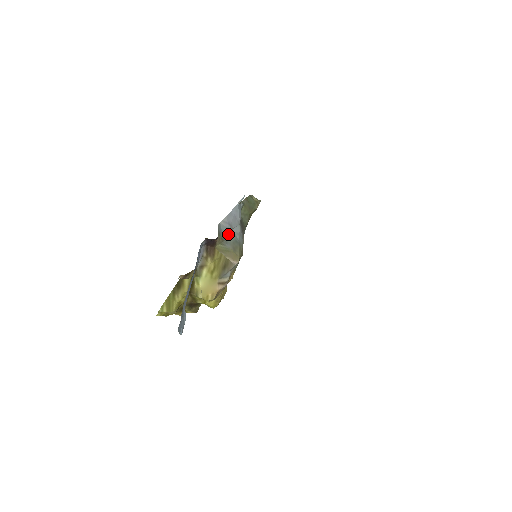
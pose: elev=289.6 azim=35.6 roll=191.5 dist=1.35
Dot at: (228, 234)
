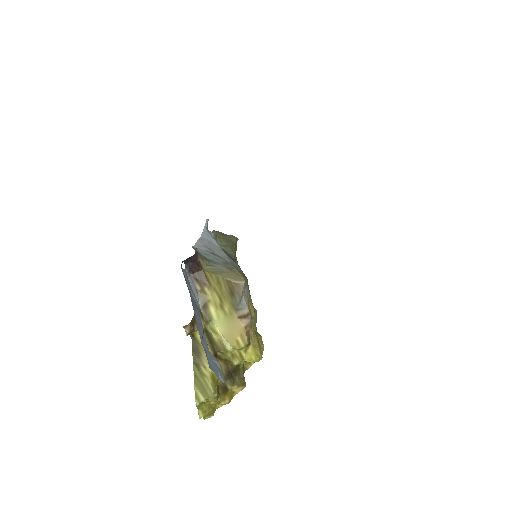
Dot at: (212, 257)
